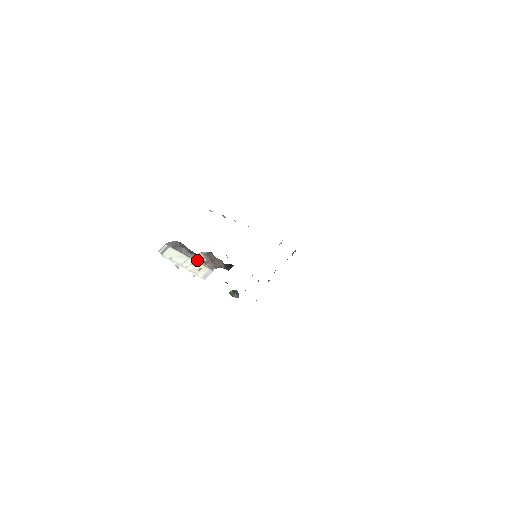
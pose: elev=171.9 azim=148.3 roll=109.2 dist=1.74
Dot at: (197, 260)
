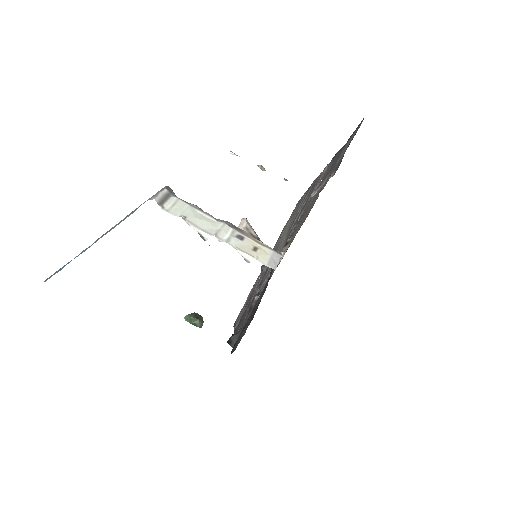
Dot at: (241, 230)
